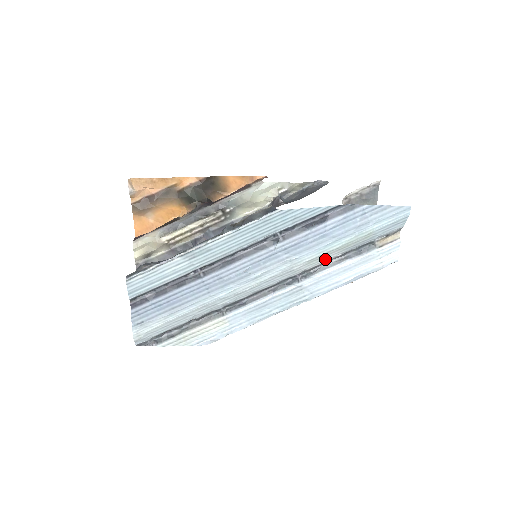
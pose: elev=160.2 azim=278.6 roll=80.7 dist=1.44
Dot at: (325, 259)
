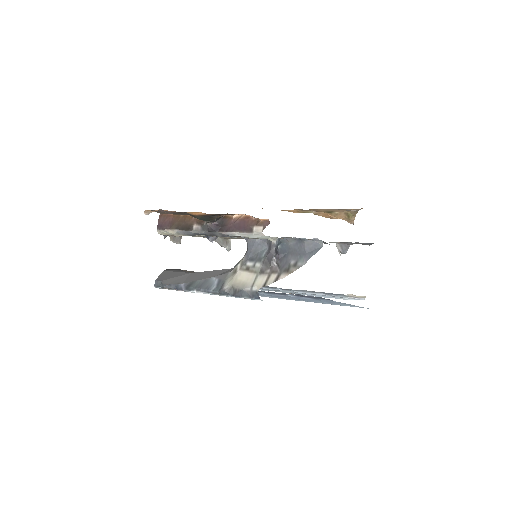
Dot at: occluded
